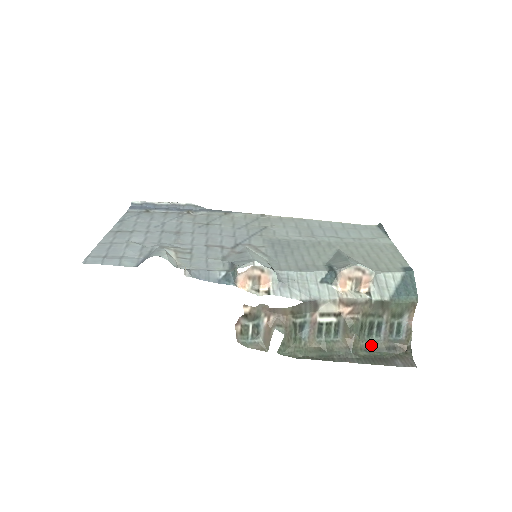
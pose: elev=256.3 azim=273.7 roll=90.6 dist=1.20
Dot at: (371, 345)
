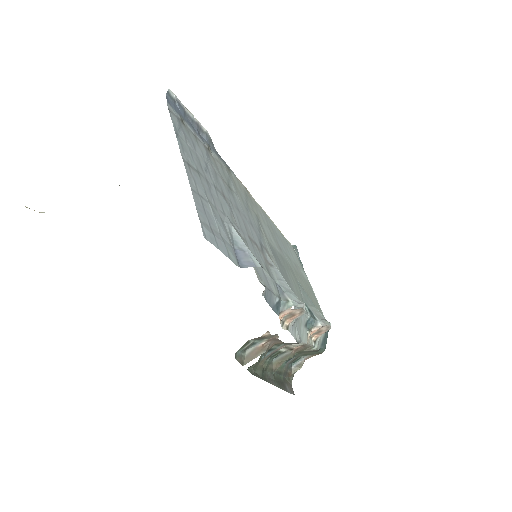
Dot at: (280, 369)
